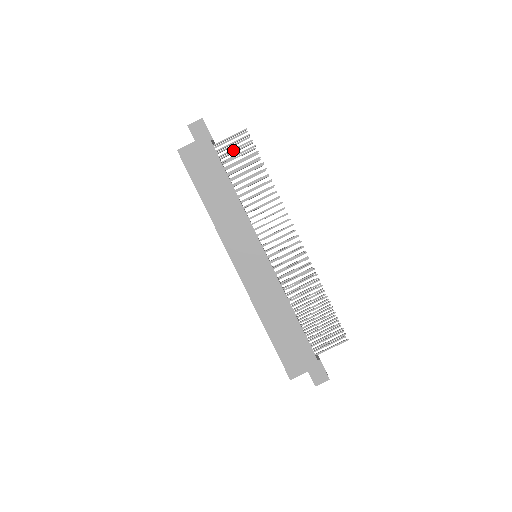
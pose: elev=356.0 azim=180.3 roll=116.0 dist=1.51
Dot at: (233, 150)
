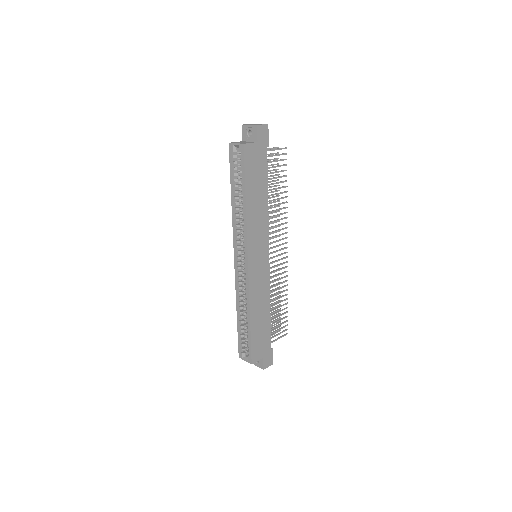
Dot at: (274, 161)
